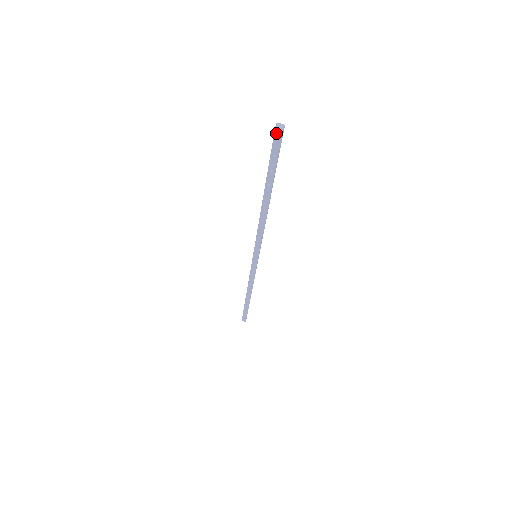
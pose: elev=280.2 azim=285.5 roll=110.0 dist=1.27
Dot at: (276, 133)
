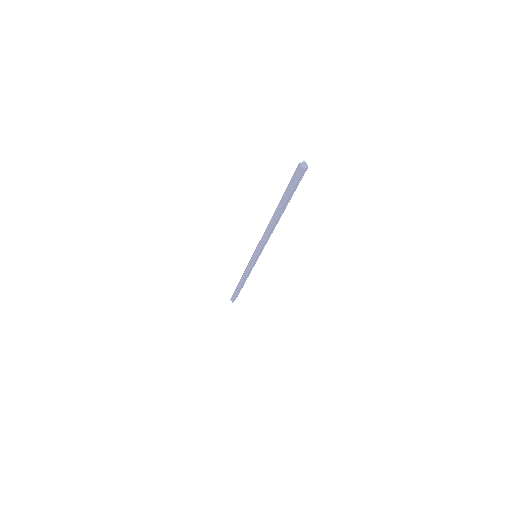
Dot at: (298, 168)
